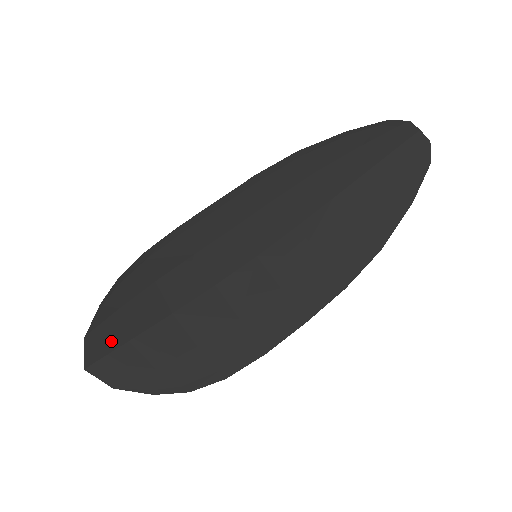
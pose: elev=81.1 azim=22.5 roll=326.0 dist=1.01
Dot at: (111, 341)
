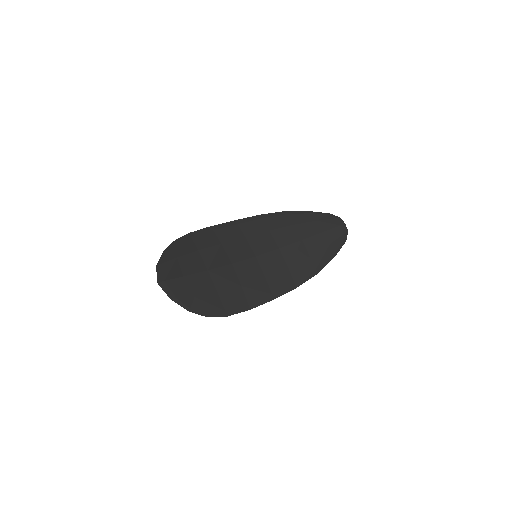
Dot at: (173, 273)
